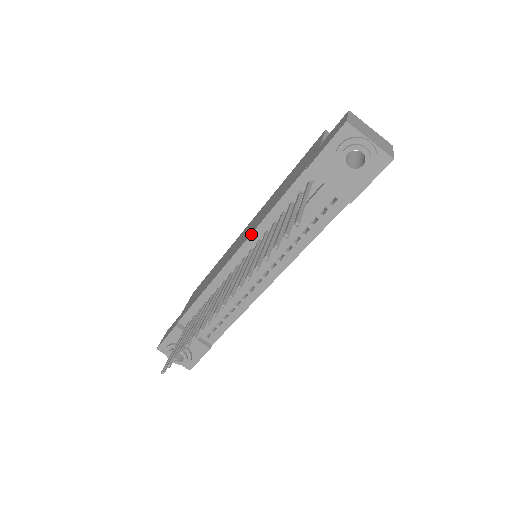
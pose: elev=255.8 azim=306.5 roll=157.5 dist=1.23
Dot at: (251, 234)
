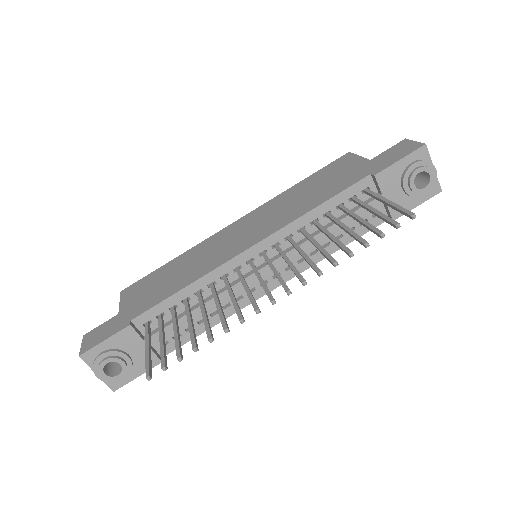
Dot at: (284, 227)
